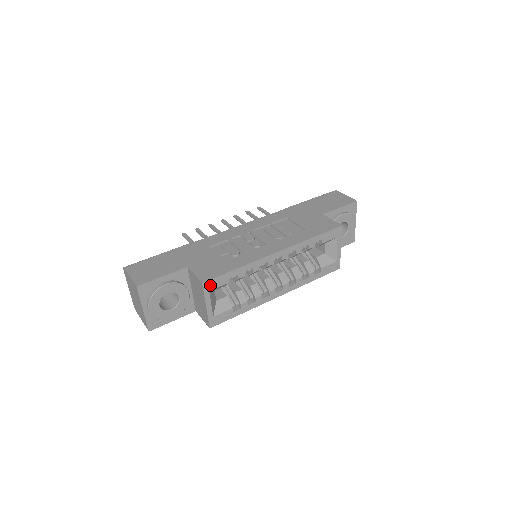
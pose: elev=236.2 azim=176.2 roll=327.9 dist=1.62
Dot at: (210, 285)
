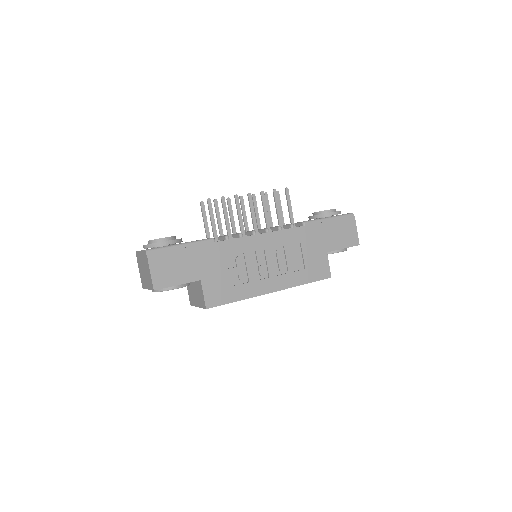
Dot at: occluded
